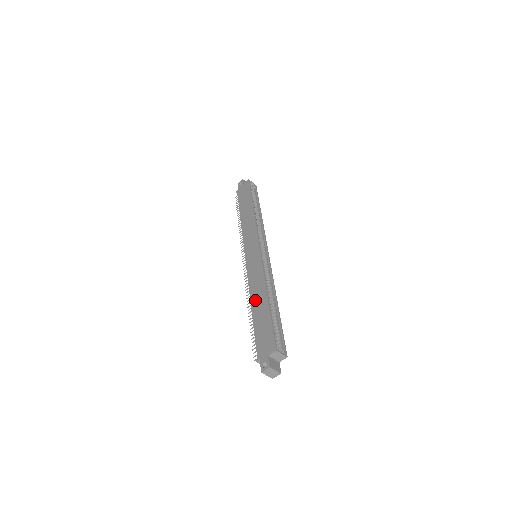
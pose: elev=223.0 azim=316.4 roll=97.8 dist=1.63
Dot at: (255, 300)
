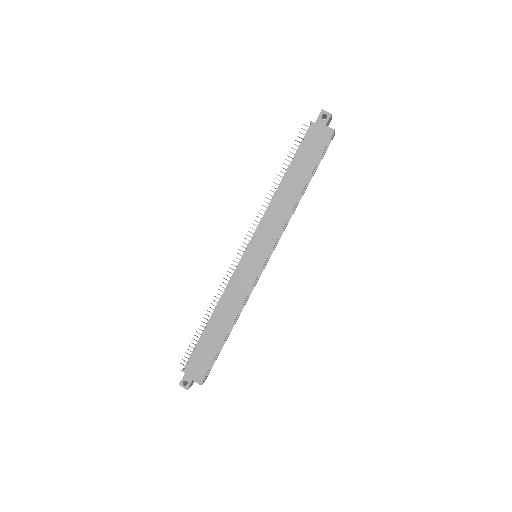
Dot at: (219, 316)
